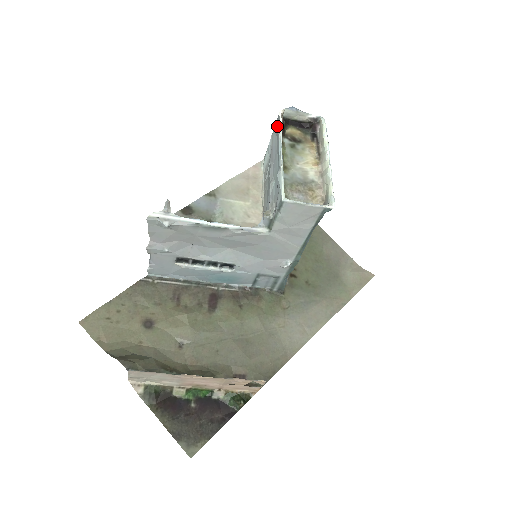
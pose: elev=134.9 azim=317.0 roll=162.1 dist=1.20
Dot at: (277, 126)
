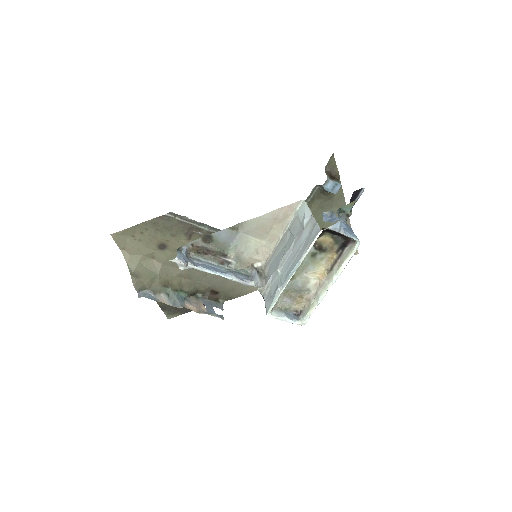
Dot at: (311, 238)
